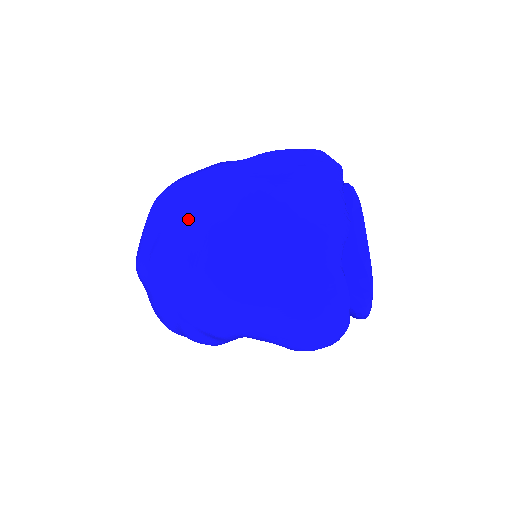
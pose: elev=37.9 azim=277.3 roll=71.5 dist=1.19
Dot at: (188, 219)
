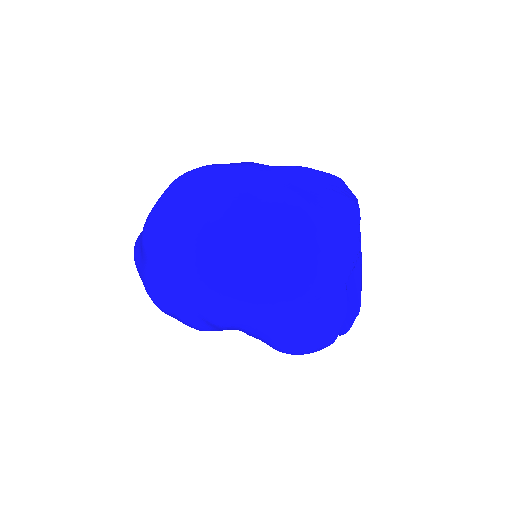
Dot at: (219, 209)
